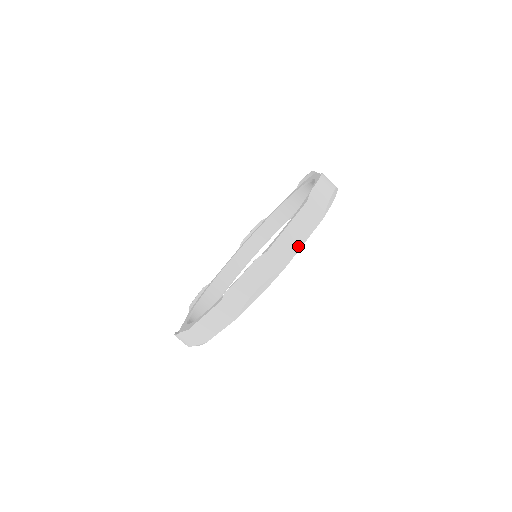
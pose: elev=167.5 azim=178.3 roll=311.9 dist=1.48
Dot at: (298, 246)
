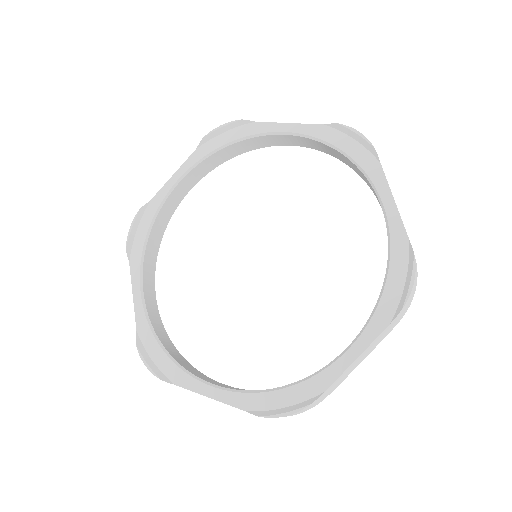
Dot at: (355, 367)
